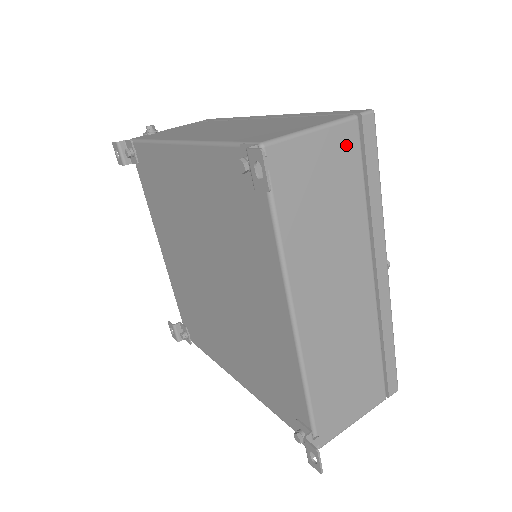
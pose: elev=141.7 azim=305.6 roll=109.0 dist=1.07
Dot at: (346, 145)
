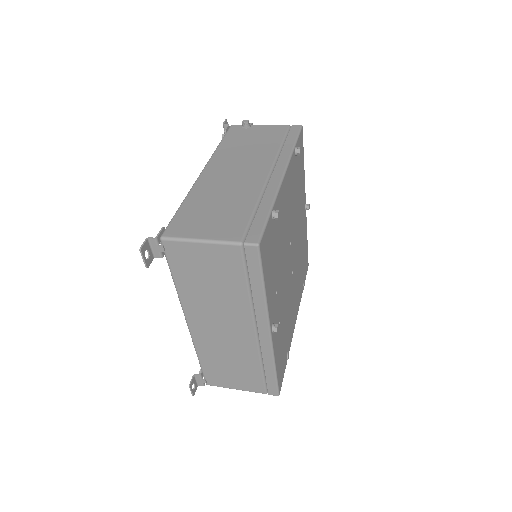
Dot at: (229, 257)
